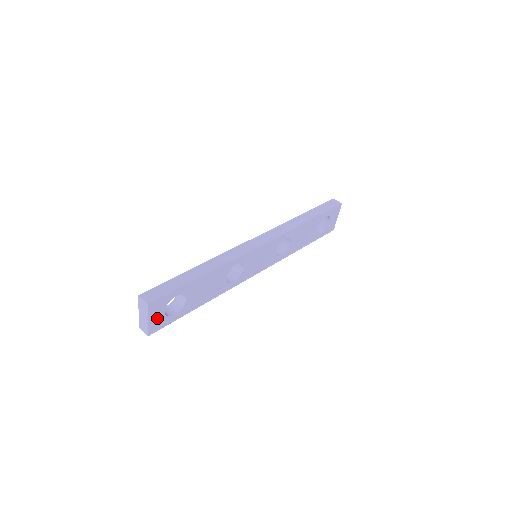
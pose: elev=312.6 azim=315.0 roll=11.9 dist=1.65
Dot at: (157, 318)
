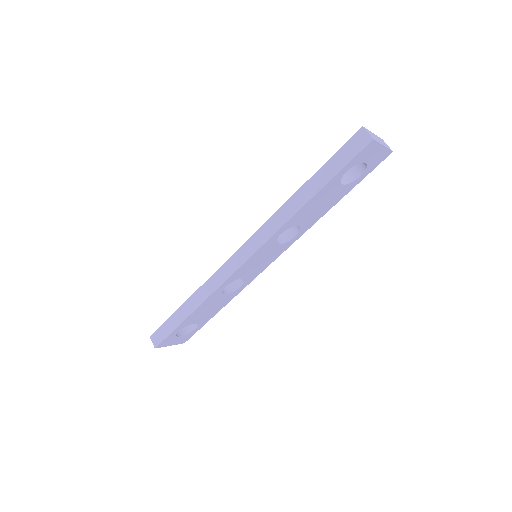
Dot at: (178, 340)
